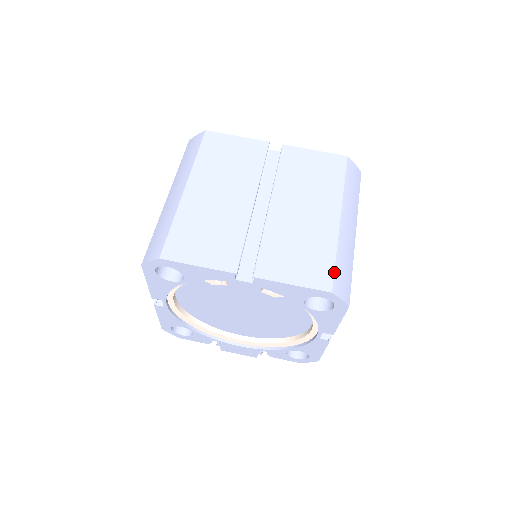
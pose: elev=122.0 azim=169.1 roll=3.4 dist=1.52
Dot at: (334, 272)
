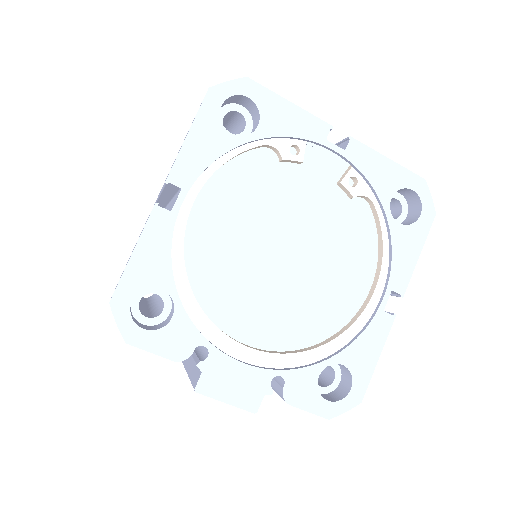
Dot at: occluded
